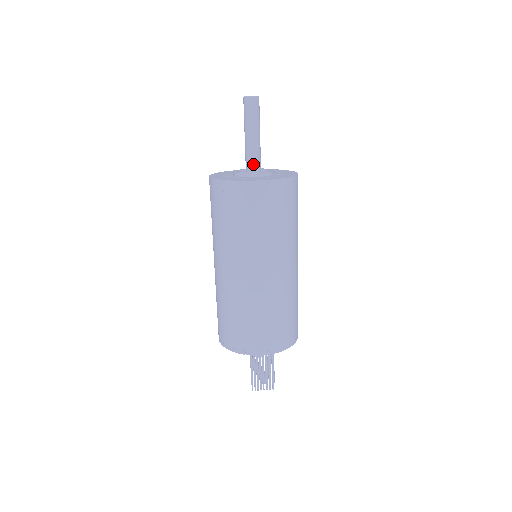
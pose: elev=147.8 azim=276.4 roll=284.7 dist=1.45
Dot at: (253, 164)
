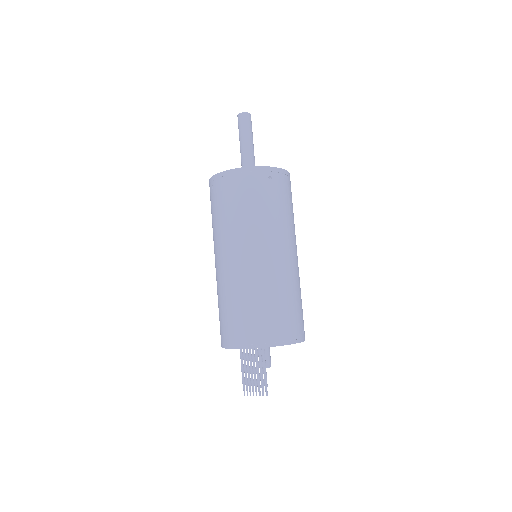
Dot at: occluded
